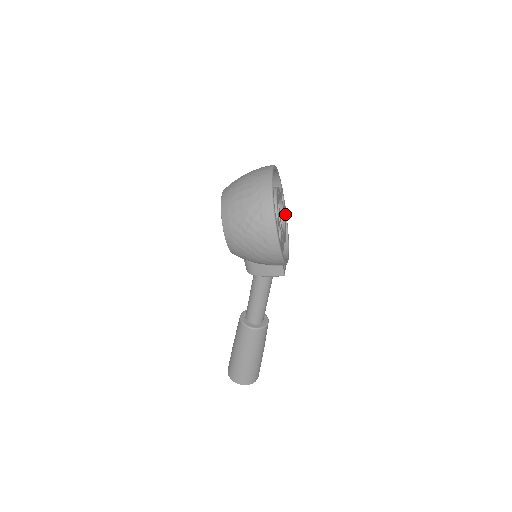
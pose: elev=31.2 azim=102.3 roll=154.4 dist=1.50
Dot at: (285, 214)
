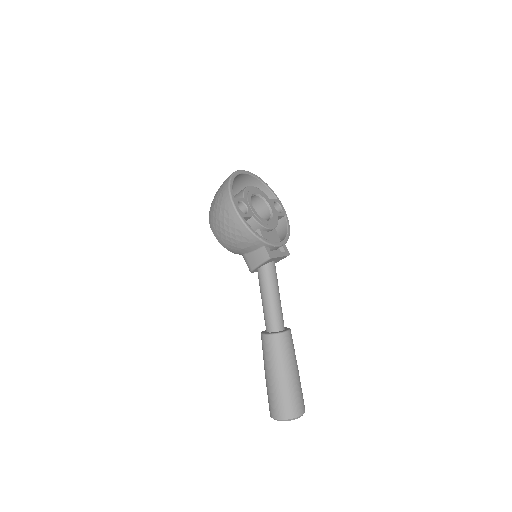
Dot at: (286, 222)
